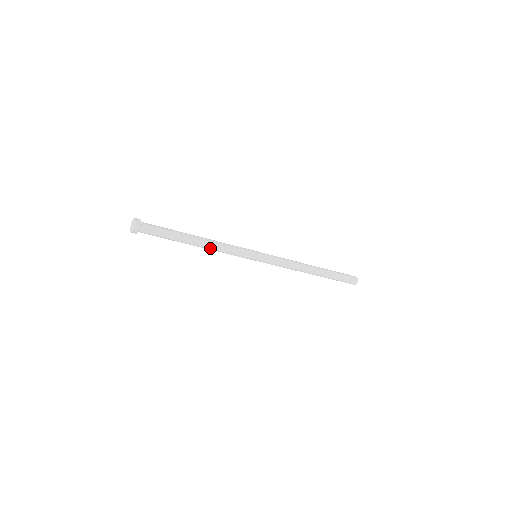
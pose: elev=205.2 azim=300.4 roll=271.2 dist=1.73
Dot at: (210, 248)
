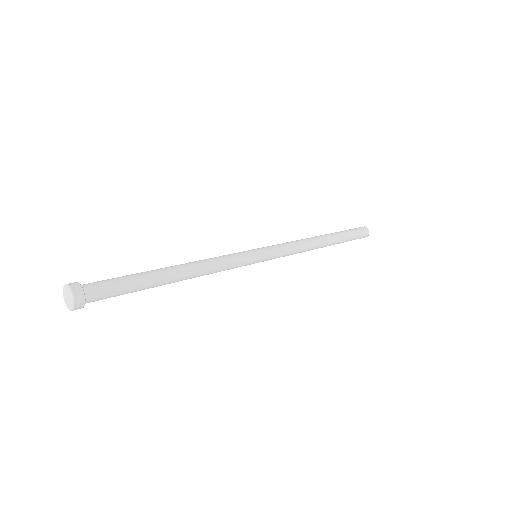
Dot at: occluded
